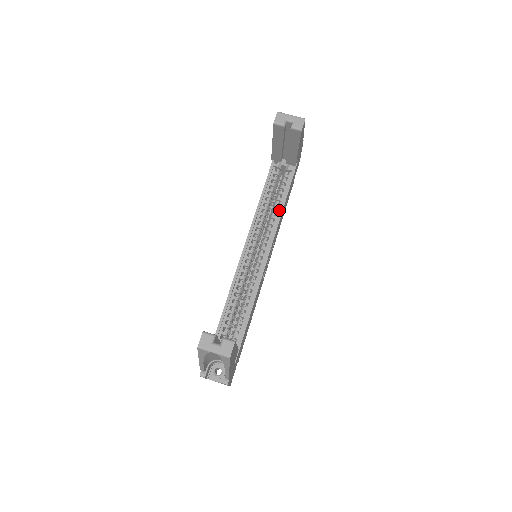
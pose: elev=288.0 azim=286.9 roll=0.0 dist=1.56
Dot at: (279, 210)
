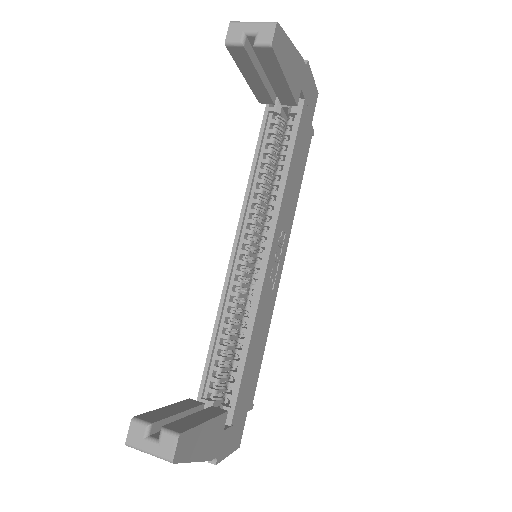
Dot at: (282, 181)
